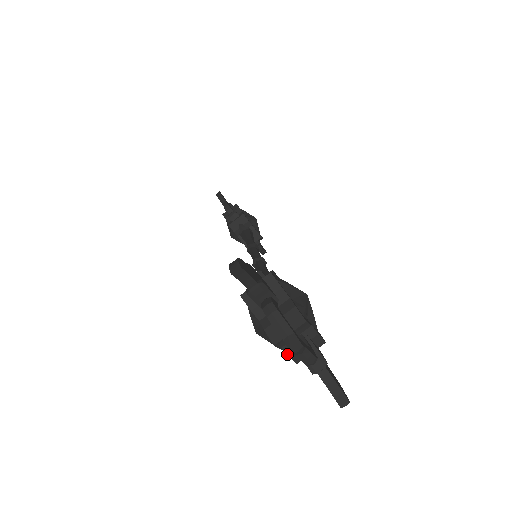
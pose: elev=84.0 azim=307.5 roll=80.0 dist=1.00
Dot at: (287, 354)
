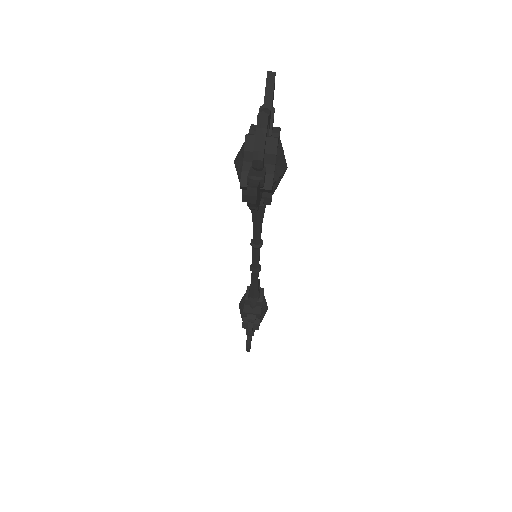
Dot at: (242, 169)
